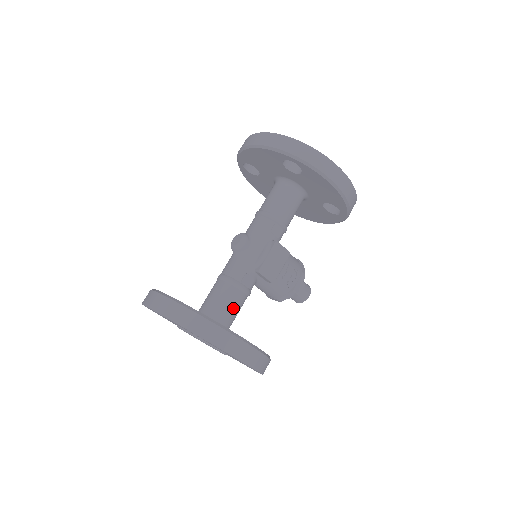
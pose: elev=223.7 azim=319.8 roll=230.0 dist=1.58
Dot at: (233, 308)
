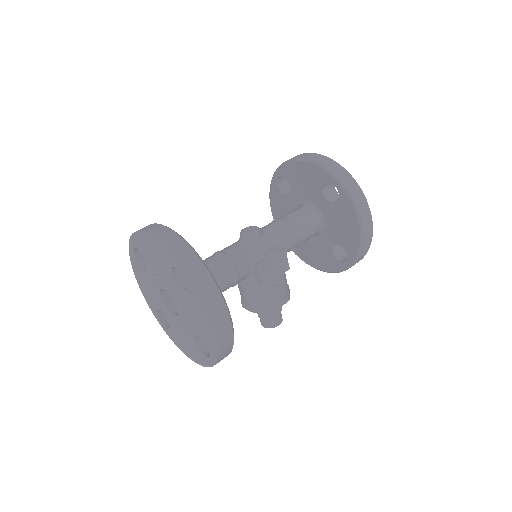
Dot at: occluded
